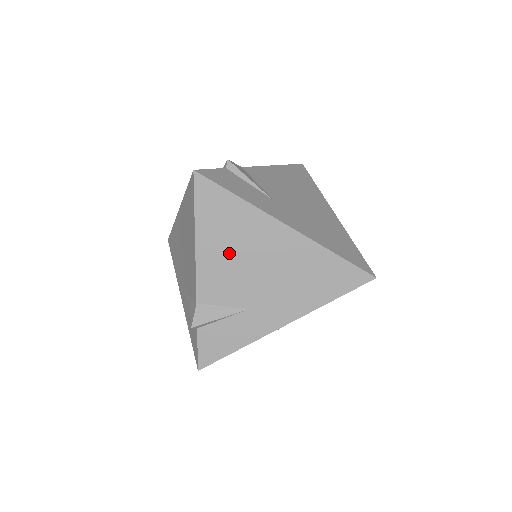
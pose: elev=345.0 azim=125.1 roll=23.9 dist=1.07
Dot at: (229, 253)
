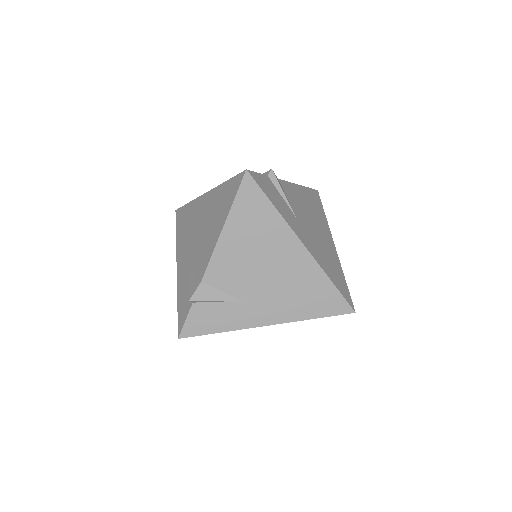
Dot at: (247, 249)
